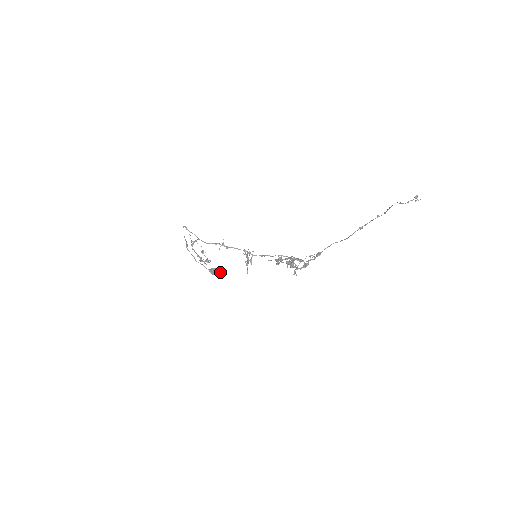
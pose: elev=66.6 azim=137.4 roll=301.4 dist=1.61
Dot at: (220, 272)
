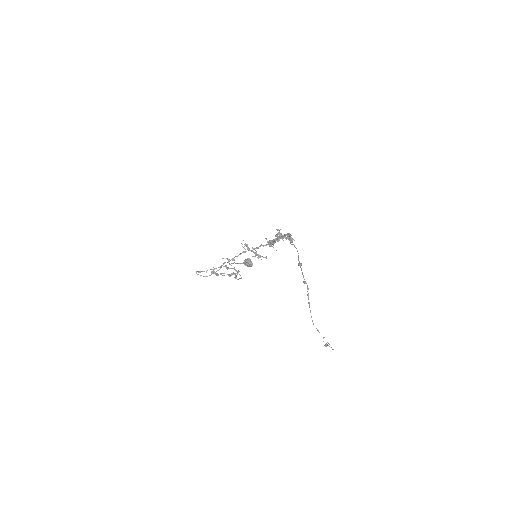
Dot at: (250, 260)
